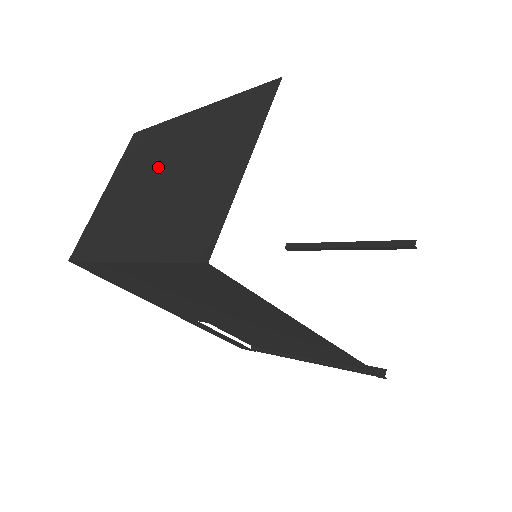
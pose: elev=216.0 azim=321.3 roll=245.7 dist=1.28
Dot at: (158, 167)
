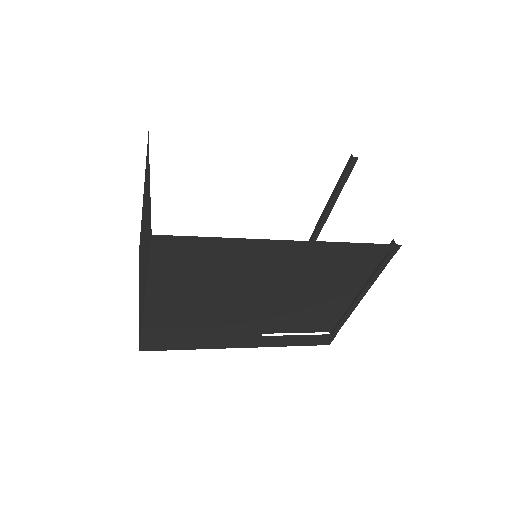
Dot at: (142, 246)
